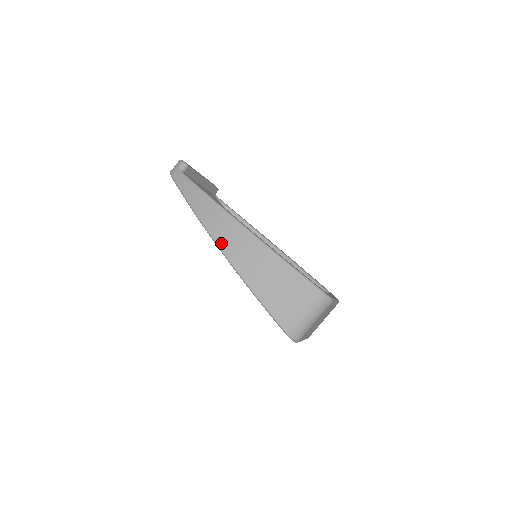
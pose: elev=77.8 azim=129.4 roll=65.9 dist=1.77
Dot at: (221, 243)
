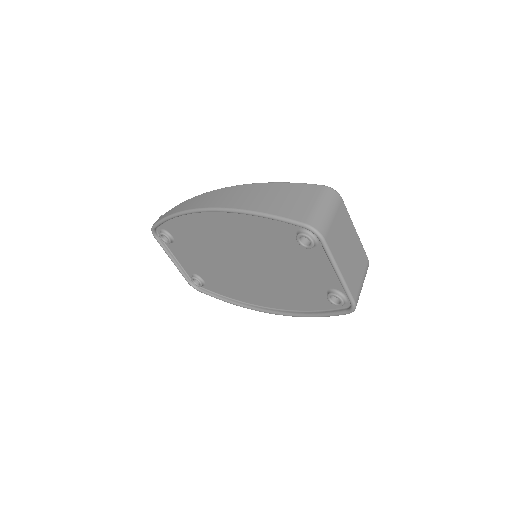
Dot at: (205, 205)
